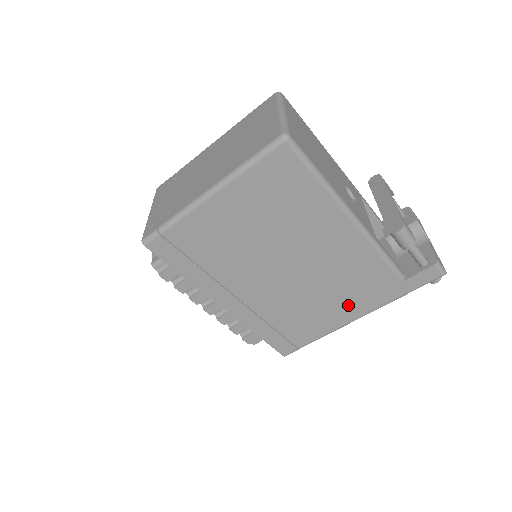
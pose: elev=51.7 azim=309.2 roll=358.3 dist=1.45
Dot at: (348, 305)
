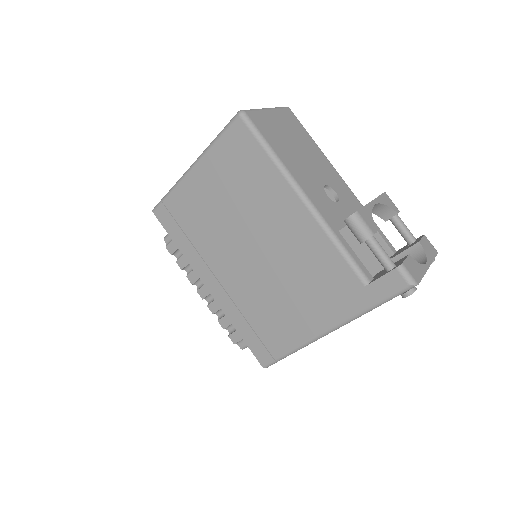
Dot at: (314, 309)
